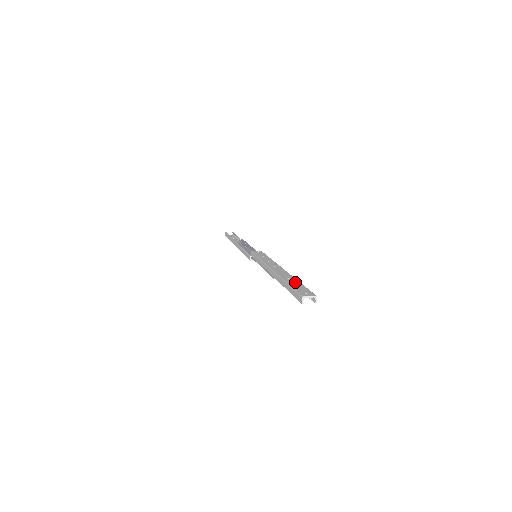
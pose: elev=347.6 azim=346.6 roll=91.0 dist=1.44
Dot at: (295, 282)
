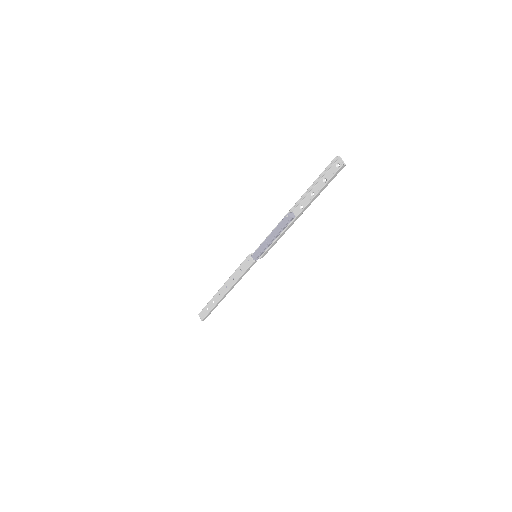
Dot at: occluded
